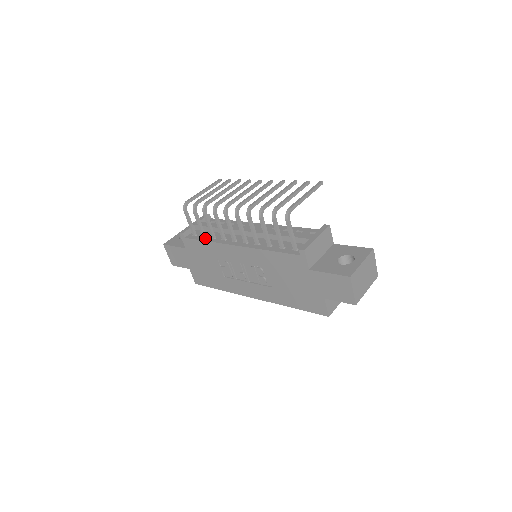
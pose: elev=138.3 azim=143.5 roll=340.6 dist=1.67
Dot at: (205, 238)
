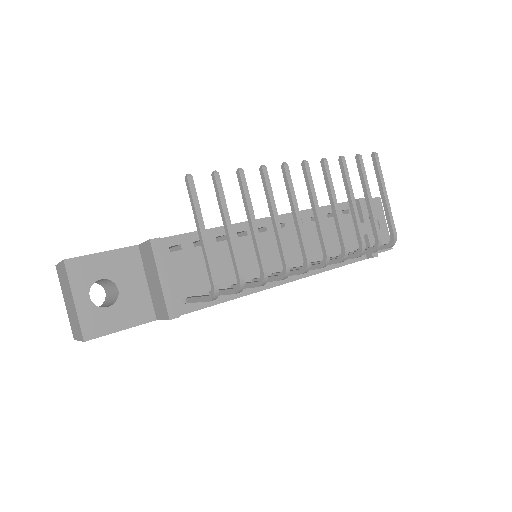
Dot at: (219, 296)
